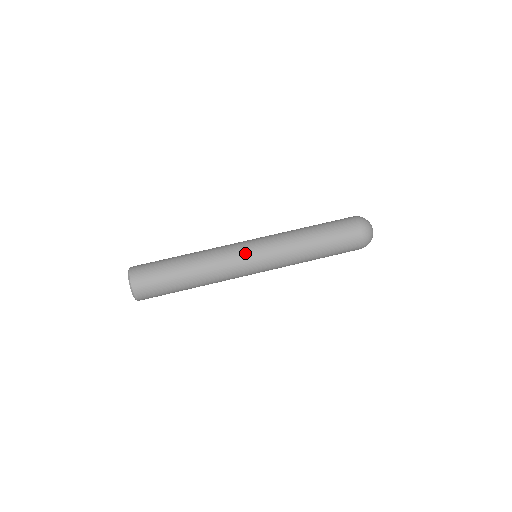
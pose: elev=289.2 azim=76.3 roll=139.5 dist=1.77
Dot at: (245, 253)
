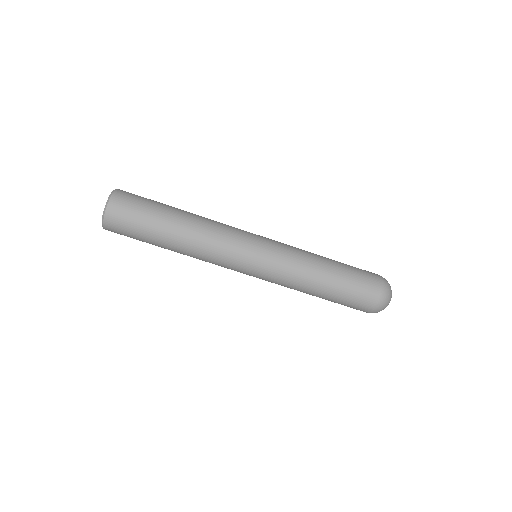
Dot at: (248, 242)
